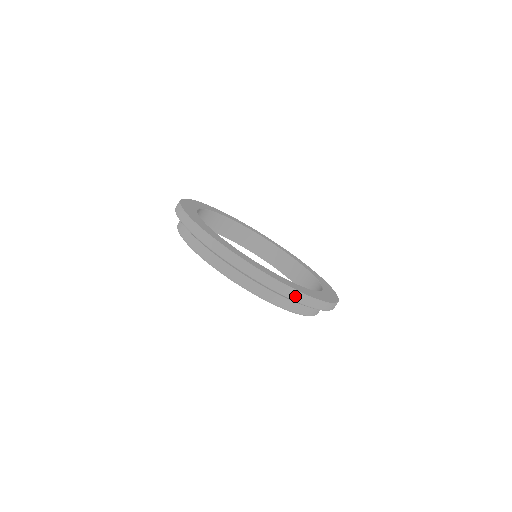
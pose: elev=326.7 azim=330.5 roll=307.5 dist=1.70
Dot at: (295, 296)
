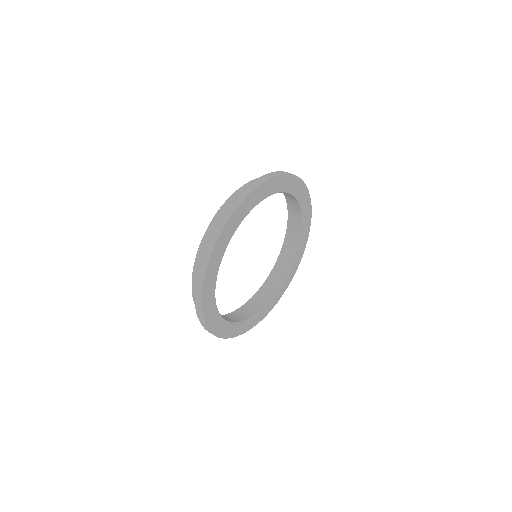
Dot at: (208, 331)
